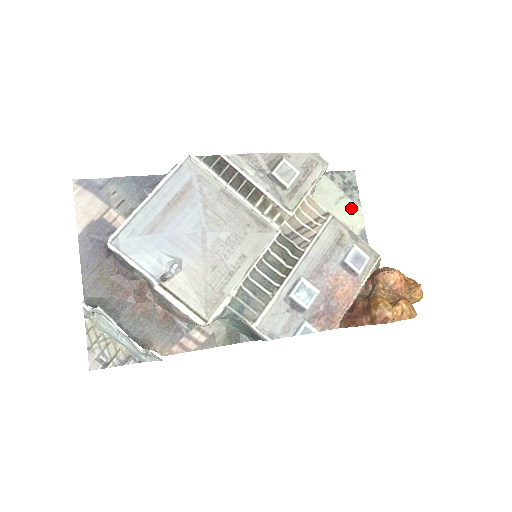
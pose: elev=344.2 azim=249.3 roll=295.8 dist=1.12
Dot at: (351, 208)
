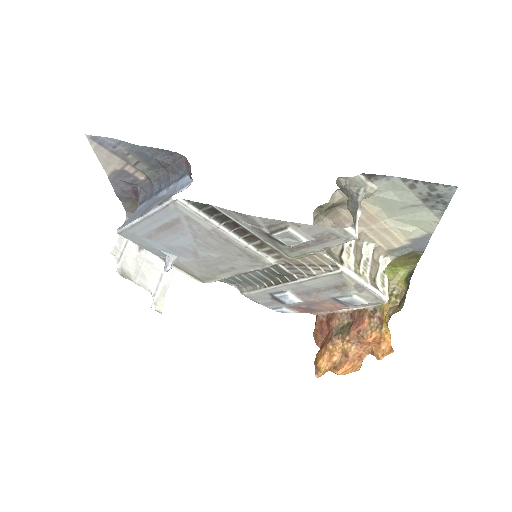
Dot at: (424, 216)
